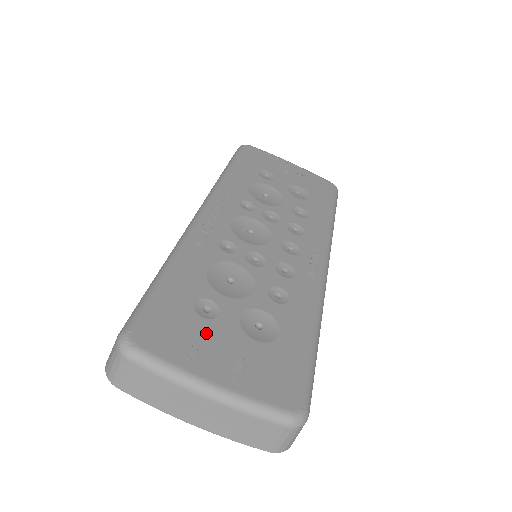
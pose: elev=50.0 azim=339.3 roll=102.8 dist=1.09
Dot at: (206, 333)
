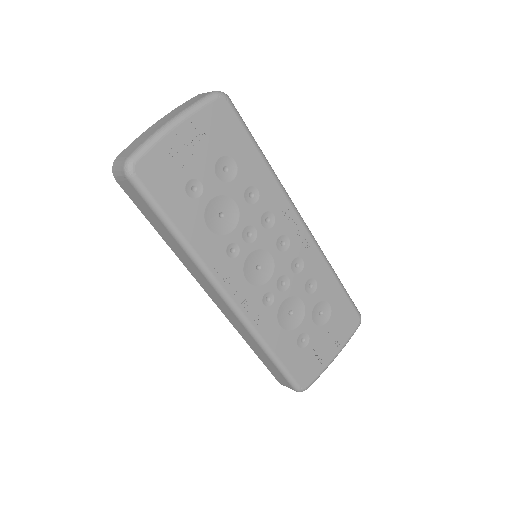
Dot at: (315, 348)
